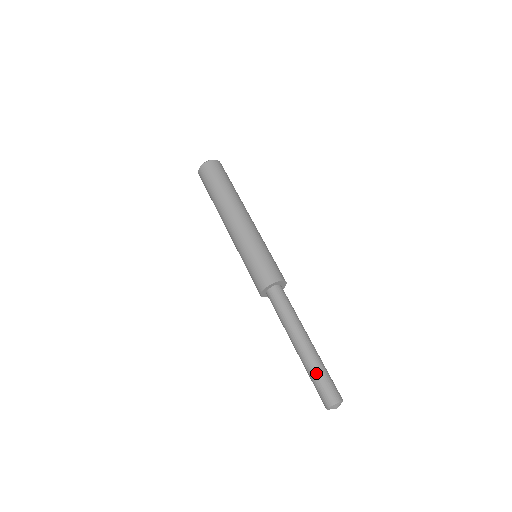
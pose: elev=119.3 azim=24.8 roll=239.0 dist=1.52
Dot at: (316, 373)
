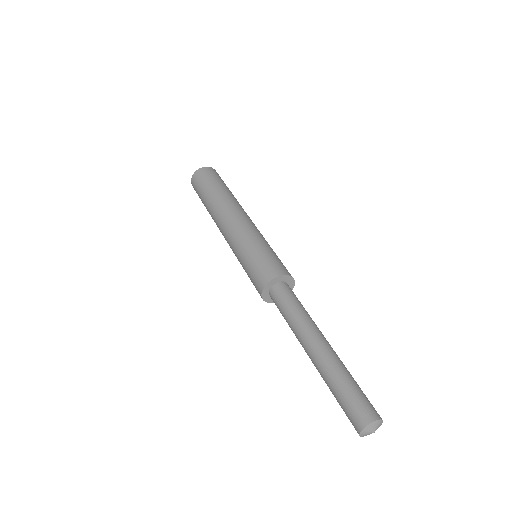
Dot at: (337, 385)
